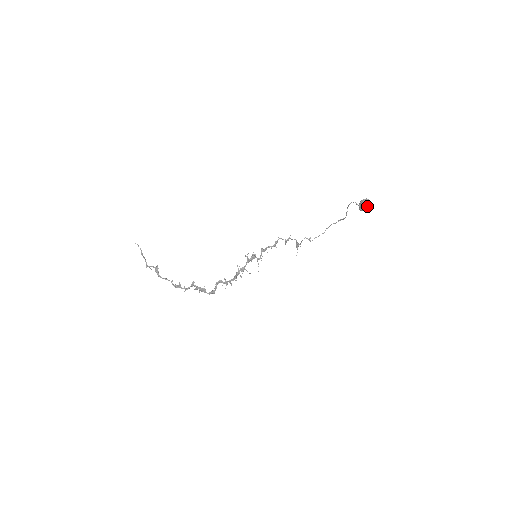
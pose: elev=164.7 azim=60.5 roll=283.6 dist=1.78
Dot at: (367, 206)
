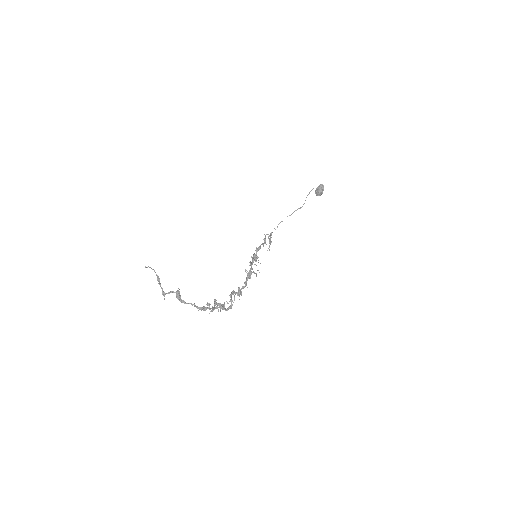
Dot at: occluded
